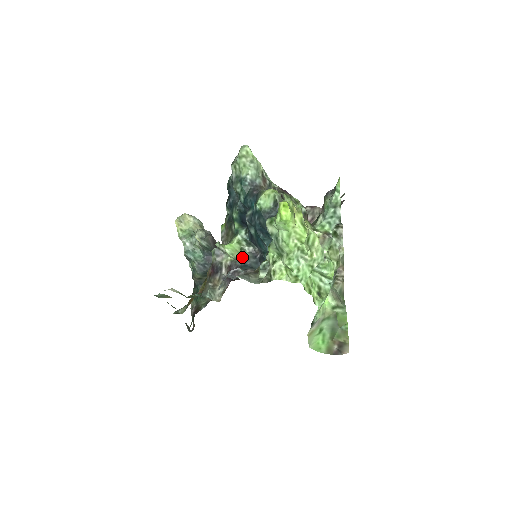
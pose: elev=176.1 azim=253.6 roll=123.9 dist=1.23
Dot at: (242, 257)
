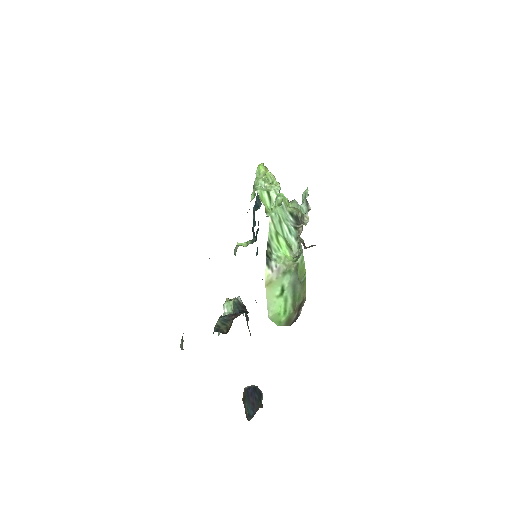
Dot at: occluded
